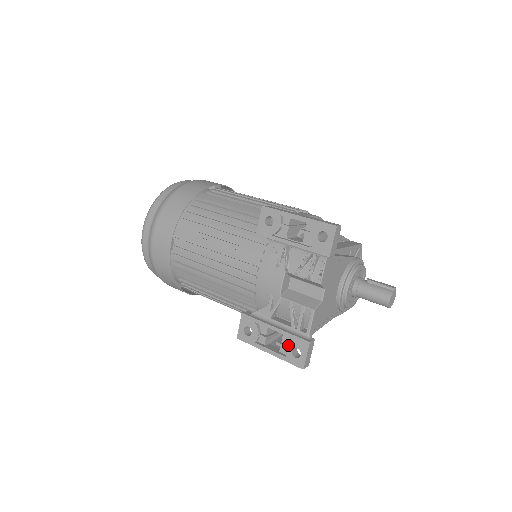
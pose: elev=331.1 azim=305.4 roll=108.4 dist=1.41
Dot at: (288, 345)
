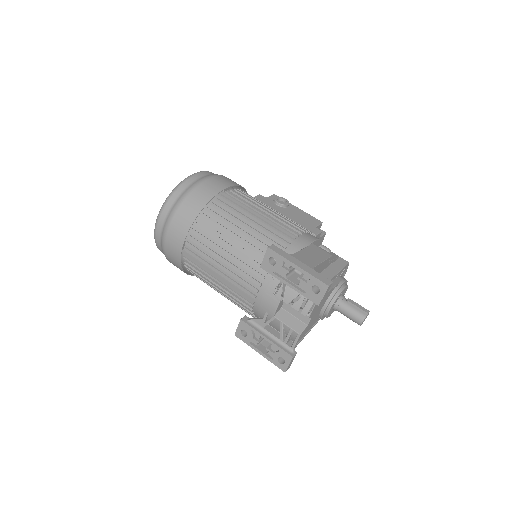
Dot at: (276, 353)
